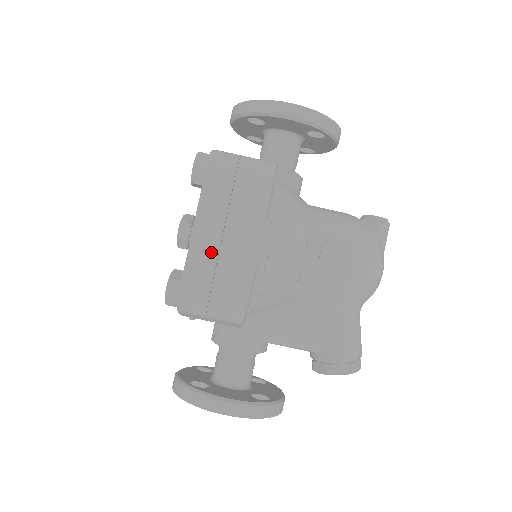
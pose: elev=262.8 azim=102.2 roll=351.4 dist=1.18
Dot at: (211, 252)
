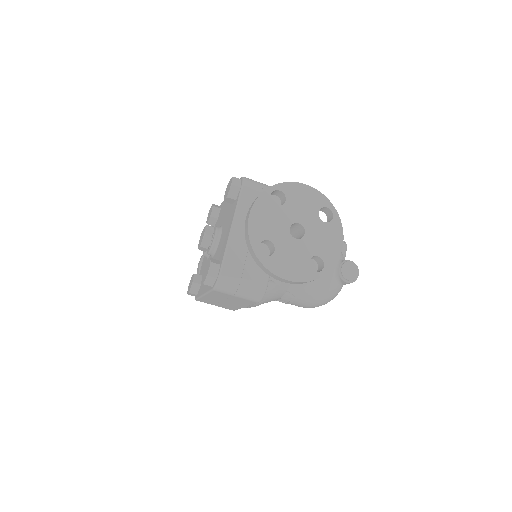
Dot at: (214, 301)
